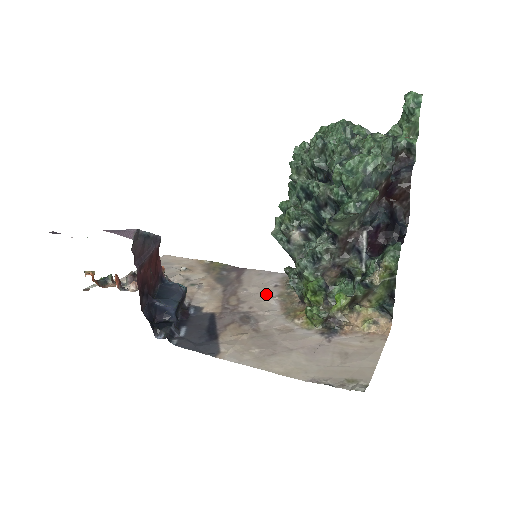
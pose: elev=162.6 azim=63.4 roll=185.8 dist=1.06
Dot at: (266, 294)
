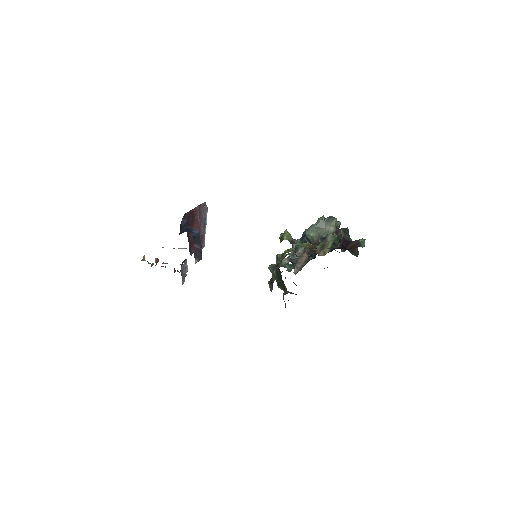
Dot at: occluded
